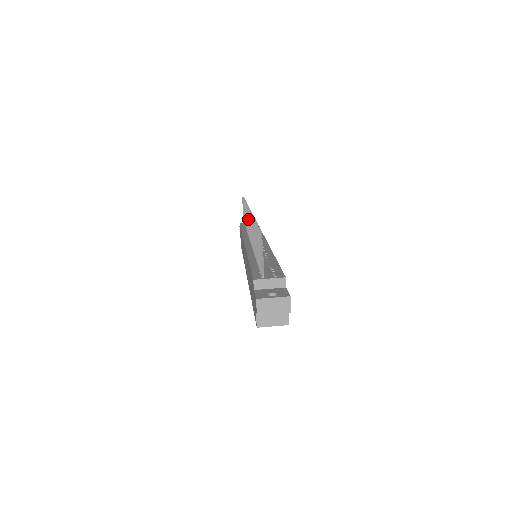
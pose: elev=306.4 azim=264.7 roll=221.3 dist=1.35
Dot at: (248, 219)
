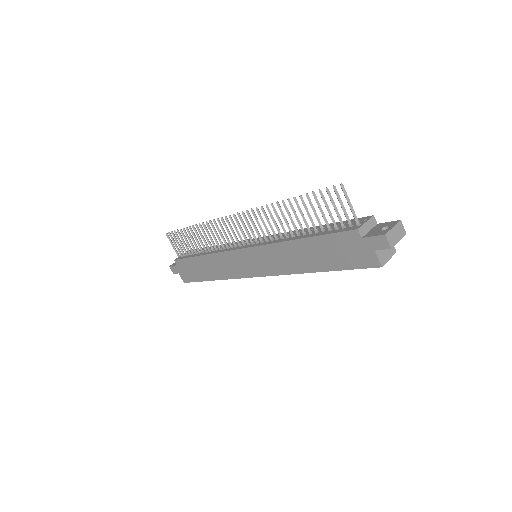
Dot at: (237, 224)
